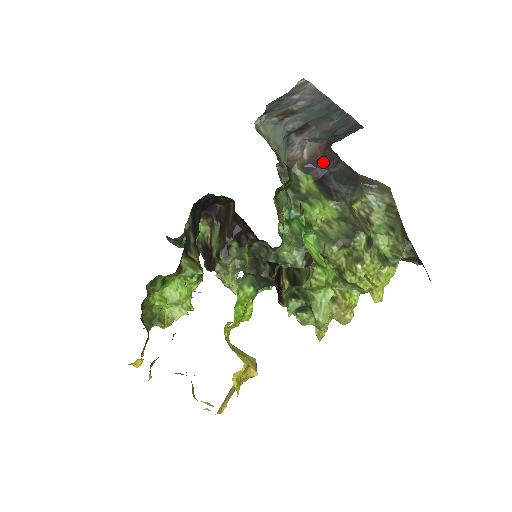
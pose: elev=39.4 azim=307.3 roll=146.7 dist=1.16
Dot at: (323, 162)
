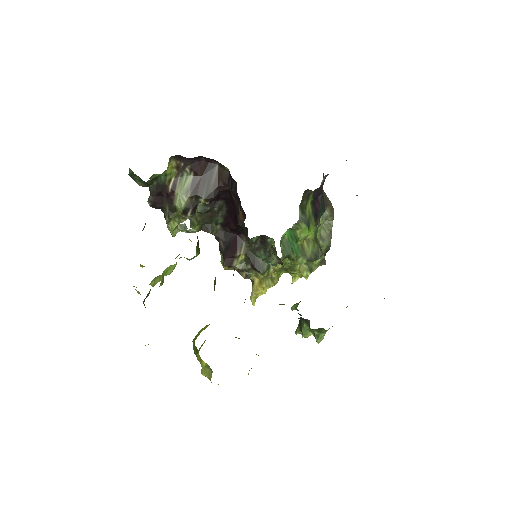
Dot at: (322, 187)
